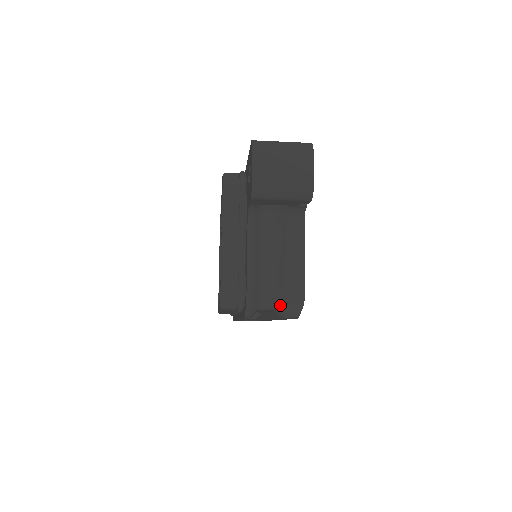
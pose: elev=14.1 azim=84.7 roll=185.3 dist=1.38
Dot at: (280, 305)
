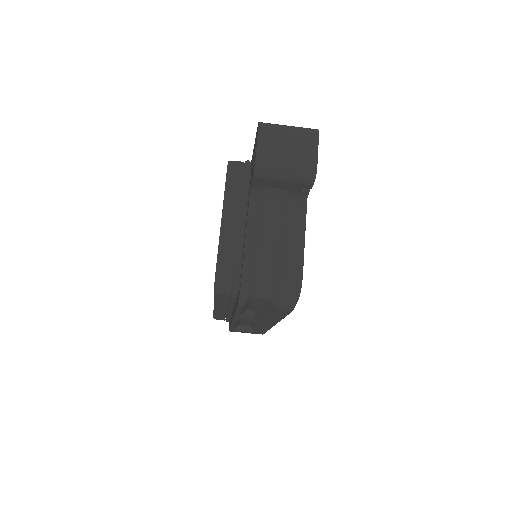
Dot at: (276, 293)
